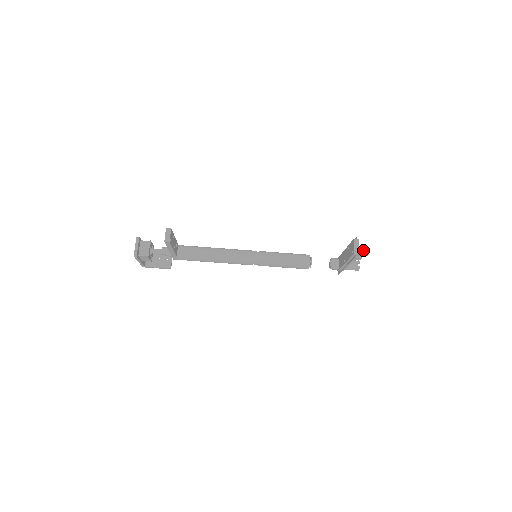
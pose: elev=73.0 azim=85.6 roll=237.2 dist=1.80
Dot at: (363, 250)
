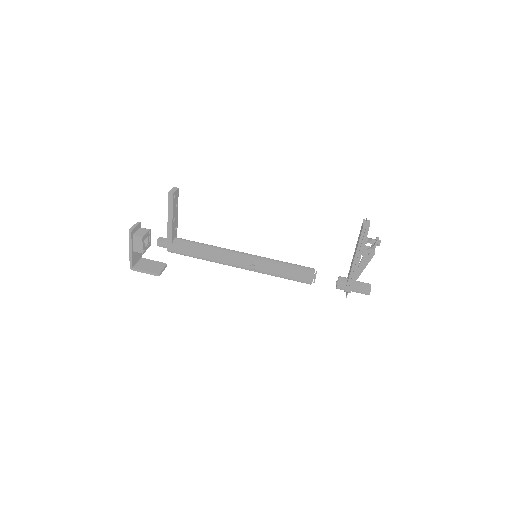
Dot at: occluded
